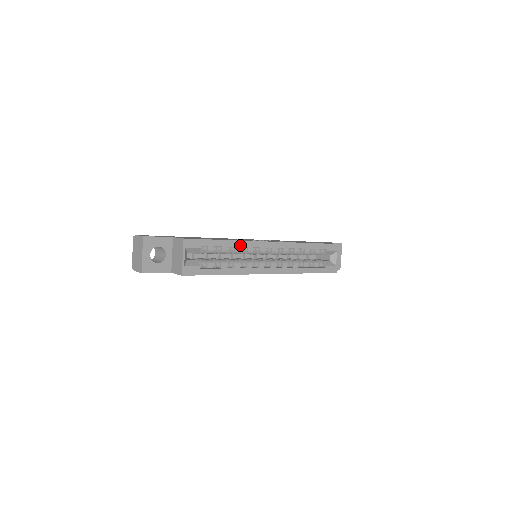
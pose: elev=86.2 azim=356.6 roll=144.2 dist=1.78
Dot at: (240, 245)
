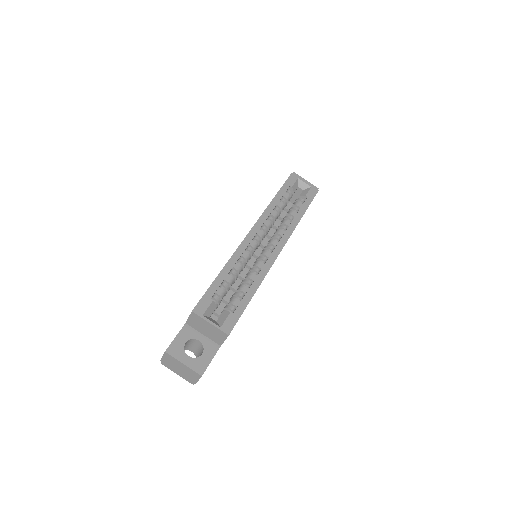
Dot at: (234, 262)
